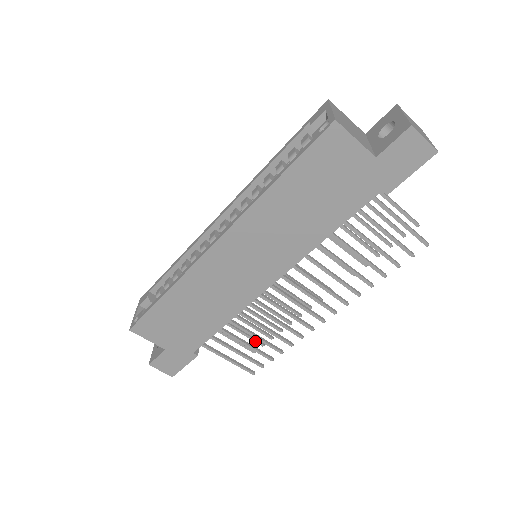
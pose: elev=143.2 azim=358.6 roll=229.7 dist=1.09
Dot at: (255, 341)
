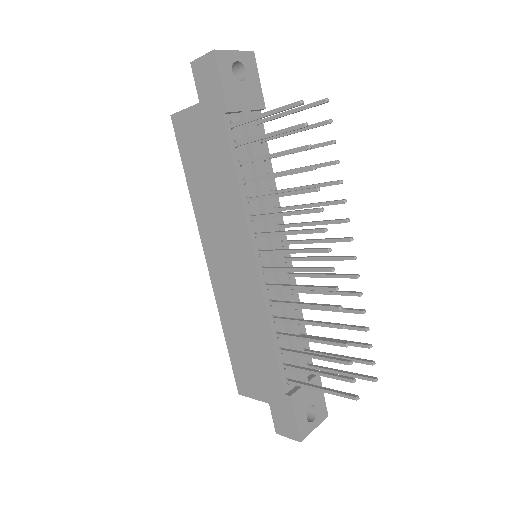
Dot at: (360, 362)
